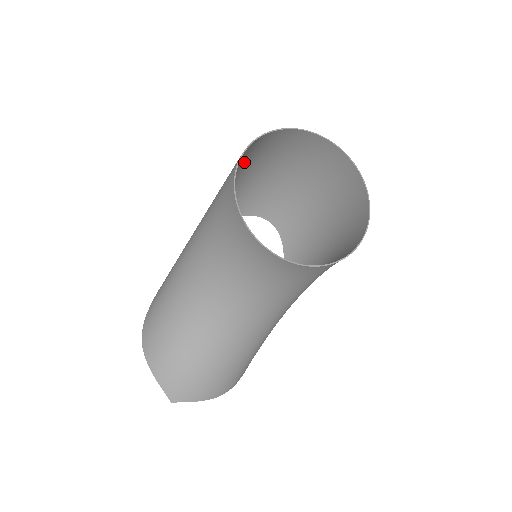
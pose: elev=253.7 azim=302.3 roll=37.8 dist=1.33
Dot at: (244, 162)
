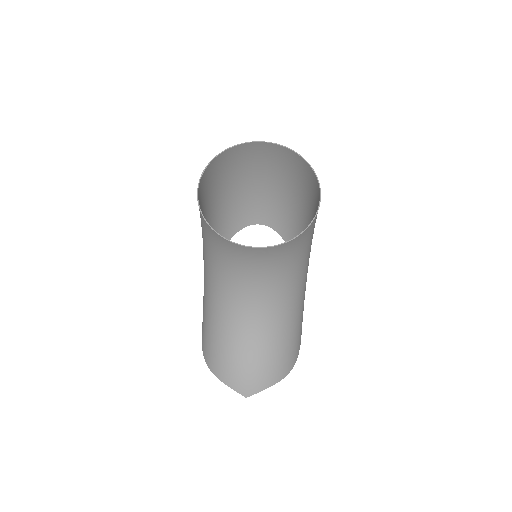
Dot at: (209, 192)
